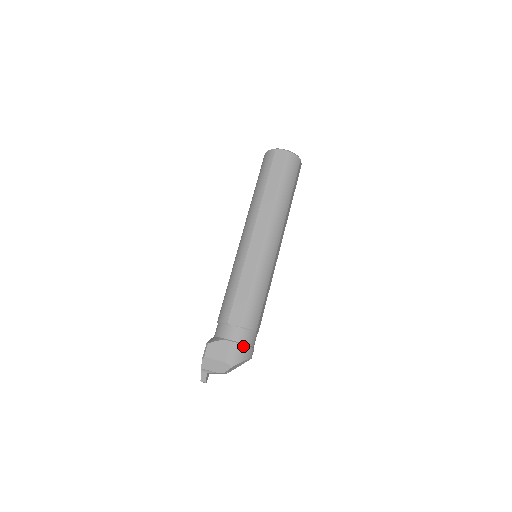
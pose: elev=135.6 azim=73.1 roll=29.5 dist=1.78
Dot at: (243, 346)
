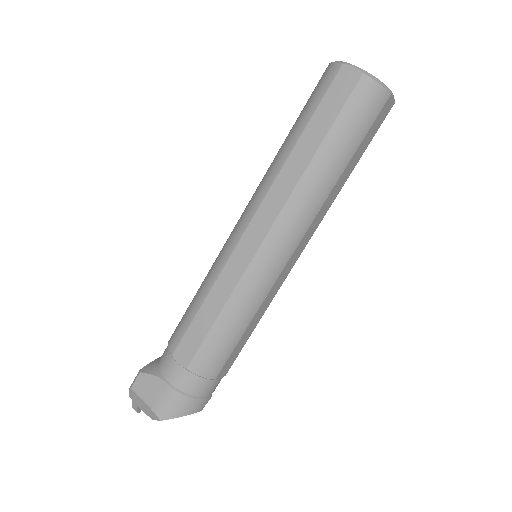
Dot at: (184, 397)
